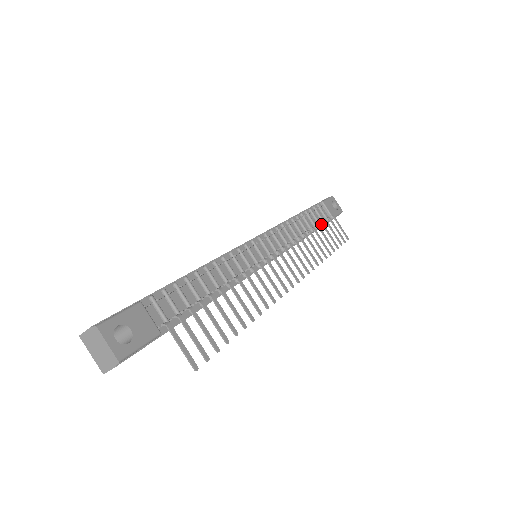
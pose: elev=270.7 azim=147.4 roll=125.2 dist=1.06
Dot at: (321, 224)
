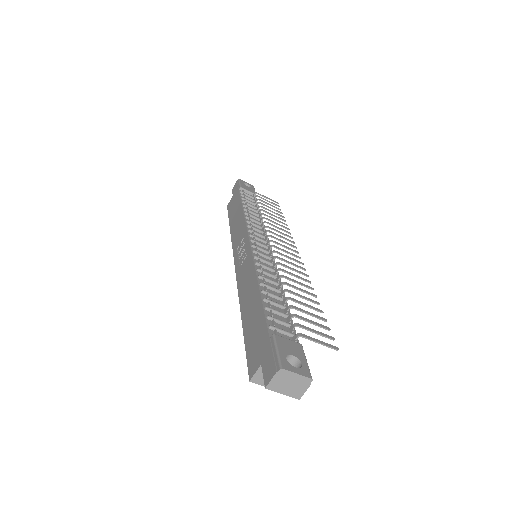
Dot at: occluded
